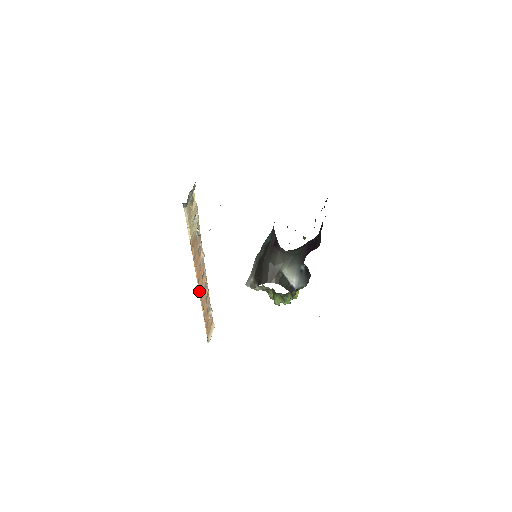
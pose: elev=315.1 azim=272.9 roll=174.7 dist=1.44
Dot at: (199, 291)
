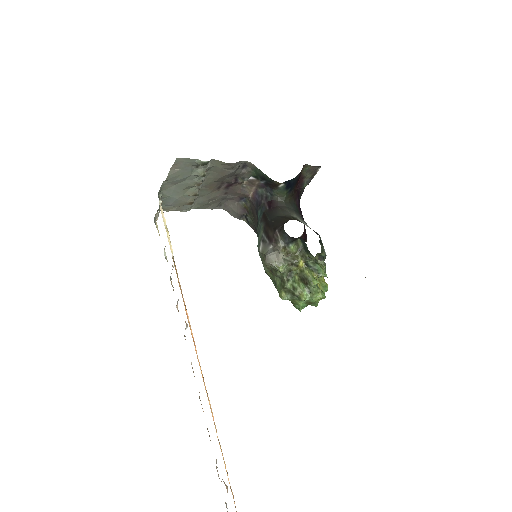
Dot at: (201, 373)
